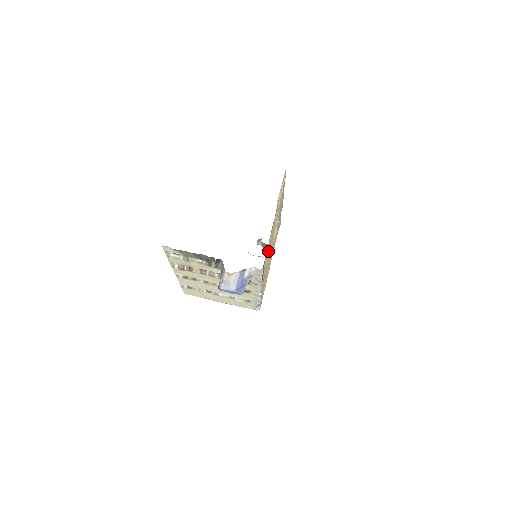
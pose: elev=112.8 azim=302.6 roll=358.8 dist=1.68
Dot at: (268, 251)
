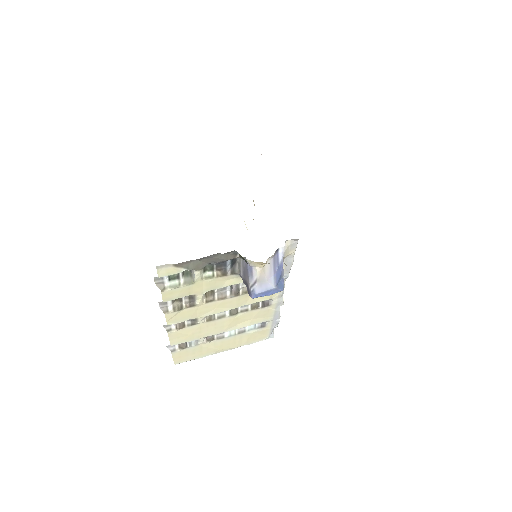
Dot at: occluded
